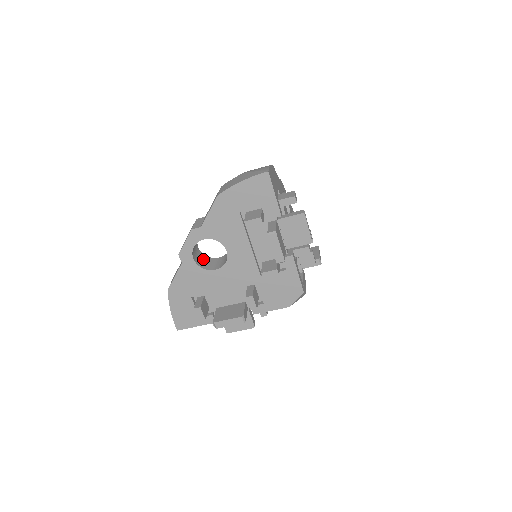
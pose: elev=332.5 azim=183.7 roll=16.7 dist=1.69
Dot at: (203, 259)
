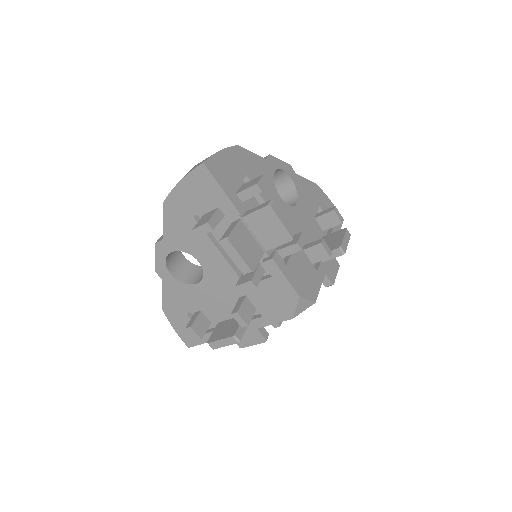
Dot at: occluded
